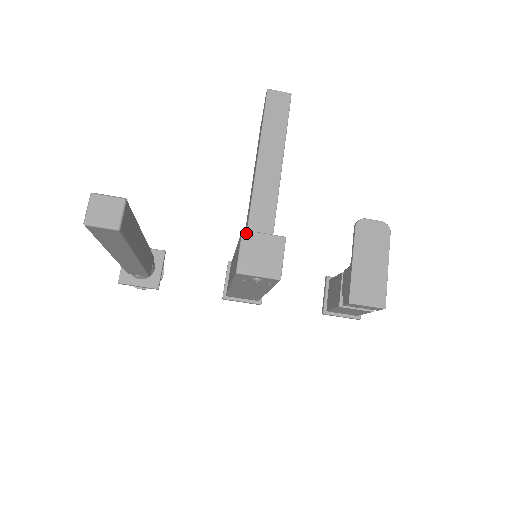
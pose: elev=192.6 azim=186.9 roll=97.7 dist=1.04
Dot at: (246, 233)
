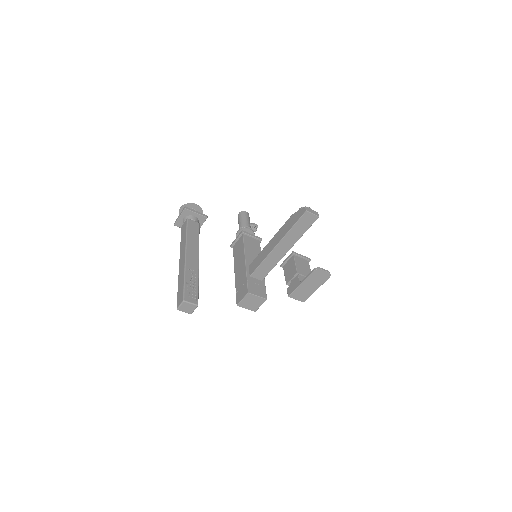
Dot at: (249, 294)
